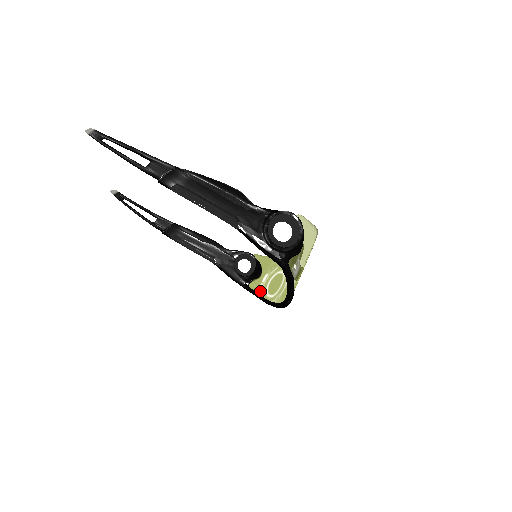
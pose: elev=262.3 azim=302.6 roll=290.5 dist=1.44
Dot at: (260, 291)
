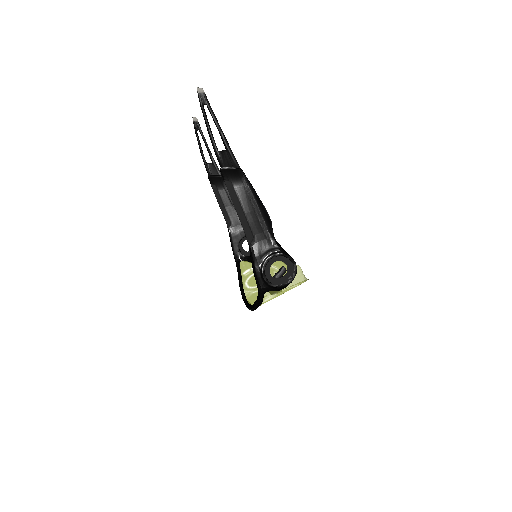
Dot at: (244, 274)
